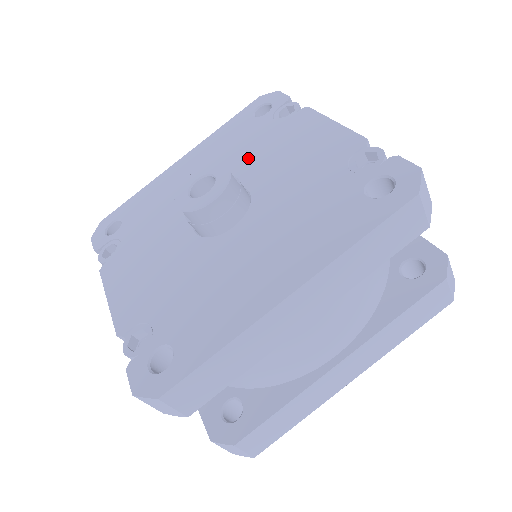
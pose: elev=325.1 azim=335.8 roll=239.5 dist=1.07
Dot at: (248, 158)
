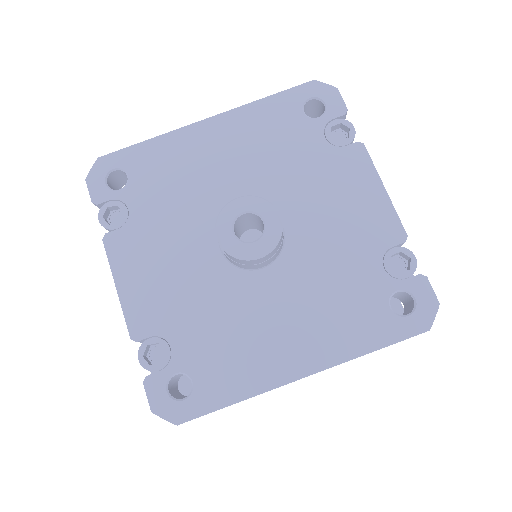
Dot at: (289, 178)
